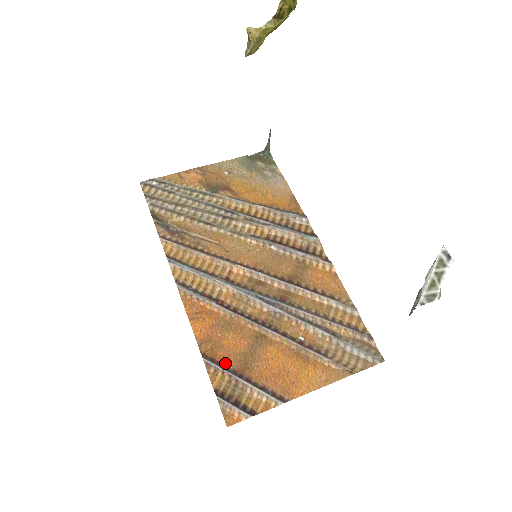
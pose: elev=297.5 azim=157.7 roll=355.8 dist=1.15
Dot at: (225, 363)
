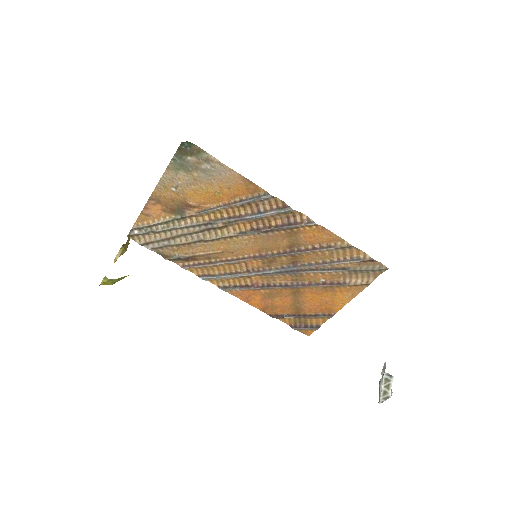
Dot at: (285, 313)
